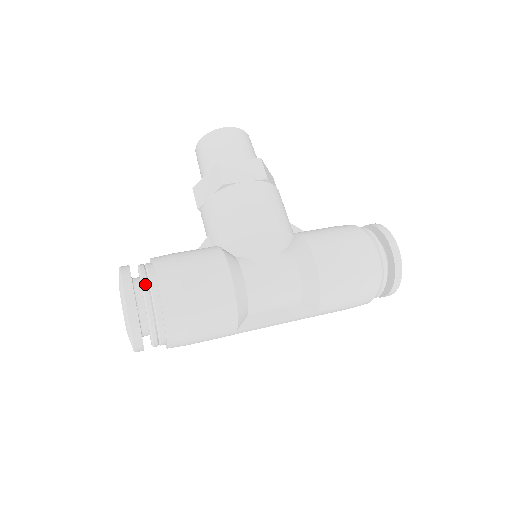
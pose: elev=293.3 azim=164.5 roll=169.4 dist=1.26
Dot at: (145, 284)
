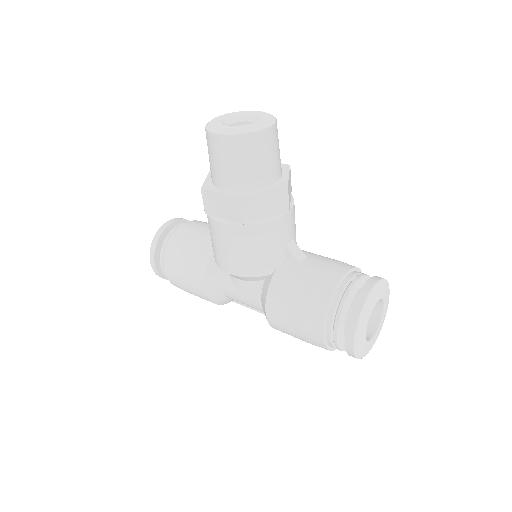
Dot at: (161, 264)
